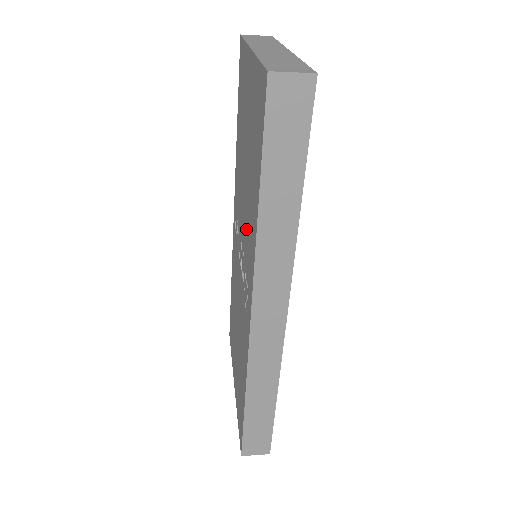
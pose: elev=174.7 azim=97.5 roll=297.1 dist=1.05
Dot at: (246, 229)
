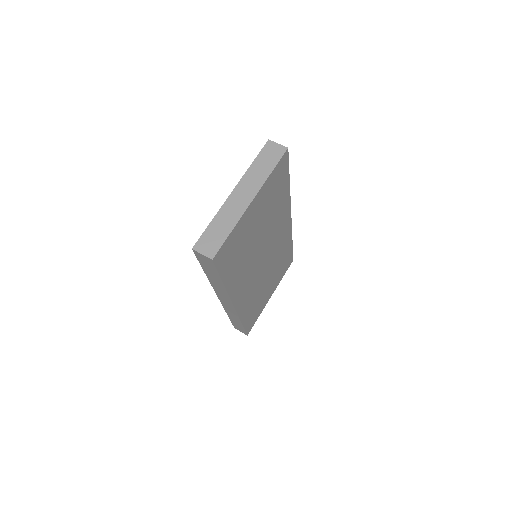
Dot at: occluded
